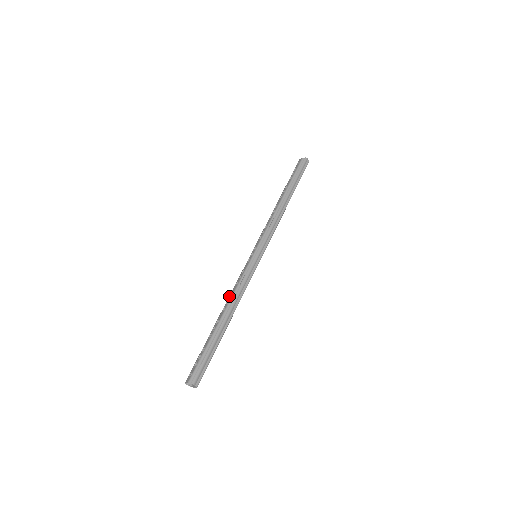
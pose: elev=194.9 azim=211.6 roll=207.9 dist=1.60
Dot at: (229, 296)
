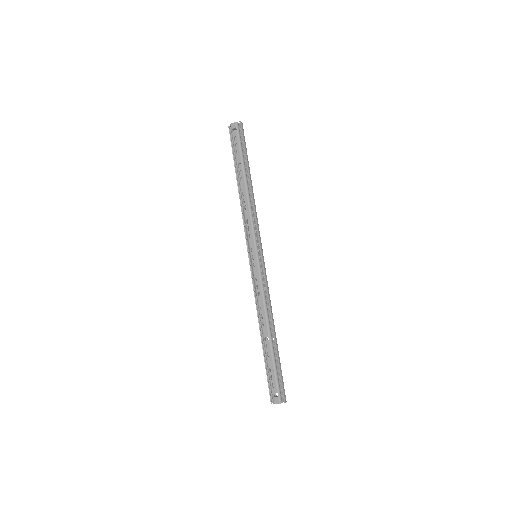
Dot at: (259, 309)
